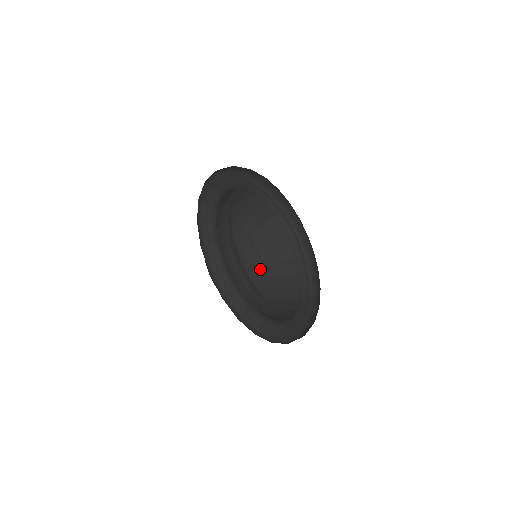
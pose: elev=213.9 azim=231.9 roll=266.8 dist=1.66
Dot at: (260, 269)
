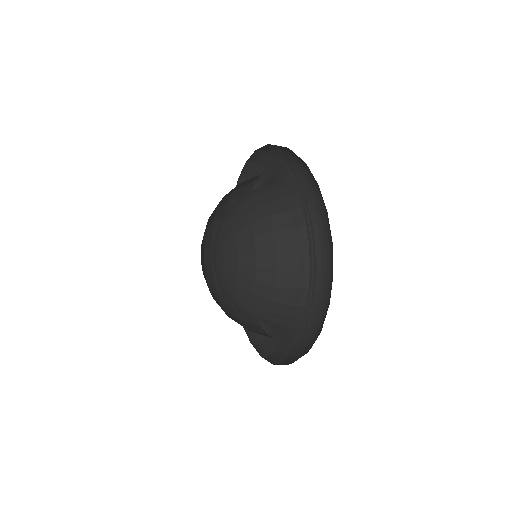
Dot at: (213, 216)
